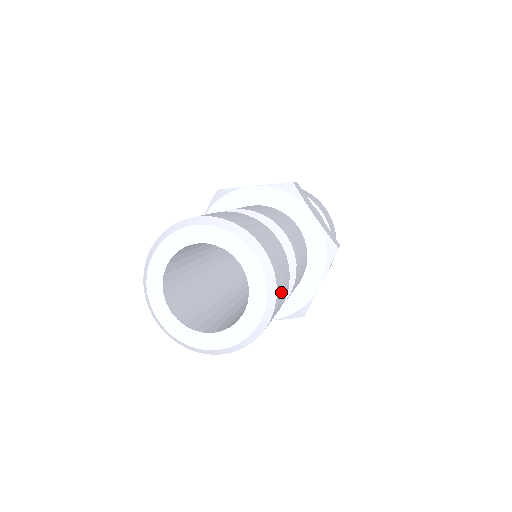
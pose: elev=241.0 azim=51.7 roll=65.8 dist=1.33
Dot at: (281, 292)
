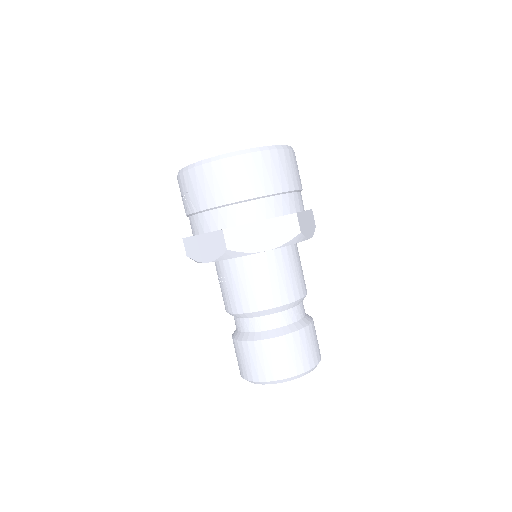
Dot at: occluded
